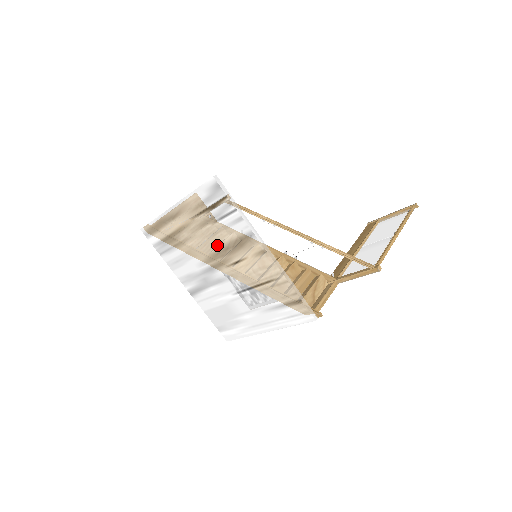
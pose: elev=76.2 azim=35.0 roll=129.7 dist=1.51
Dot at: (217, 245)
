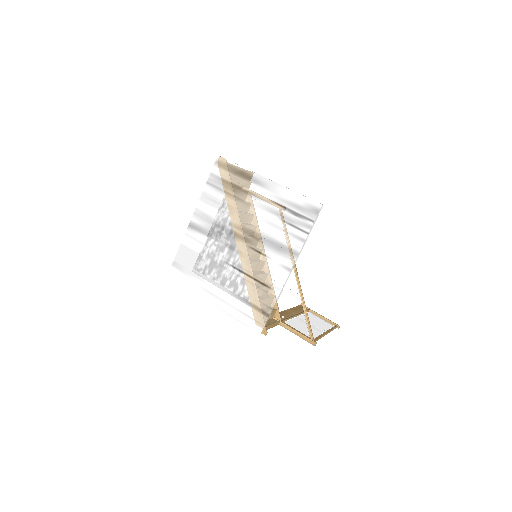
Dot at: (262, 230)
